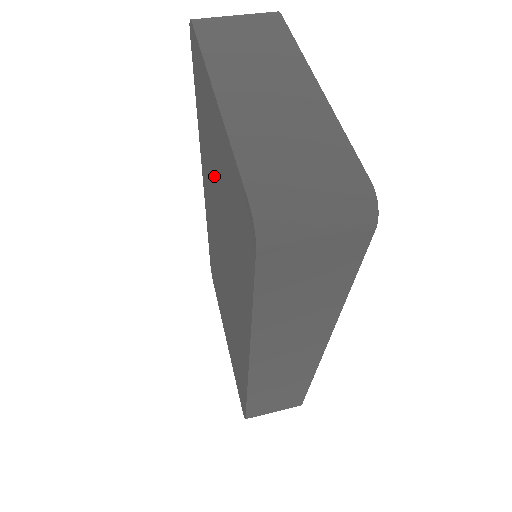
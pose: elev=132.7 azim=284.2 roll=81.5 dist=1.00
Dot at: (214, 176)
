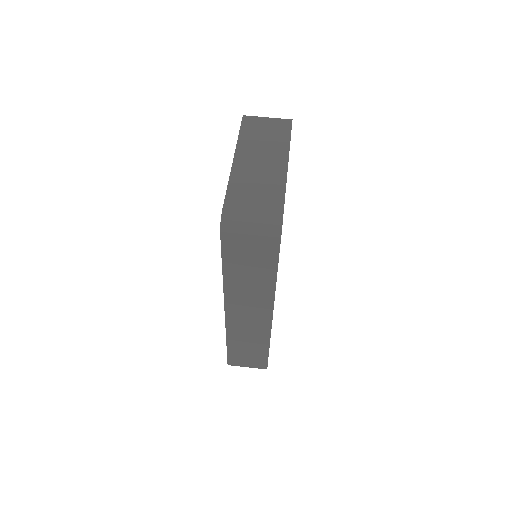
Dot at: occluded
